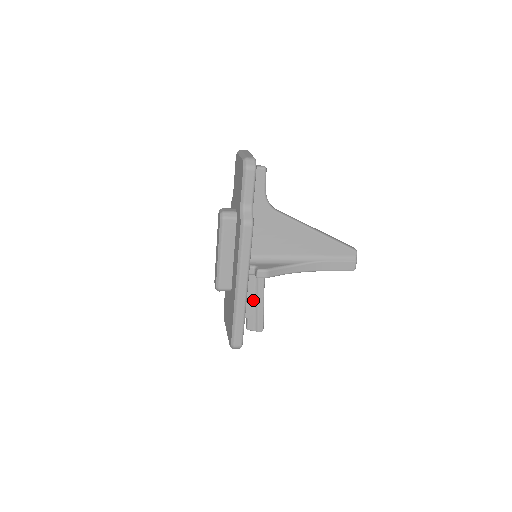
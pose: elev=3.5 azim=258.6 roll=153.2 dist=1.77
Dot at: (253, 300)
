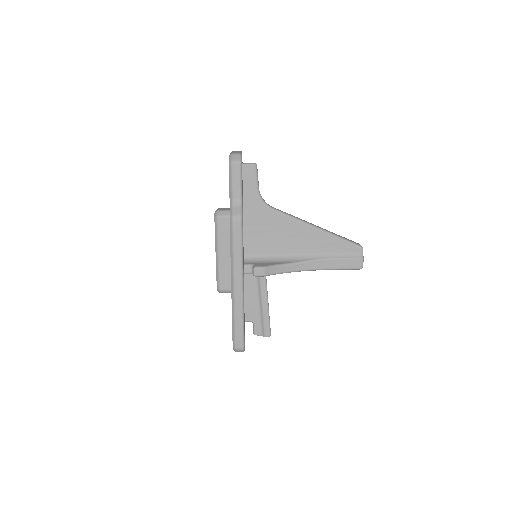
Dot at: (257, 302)
